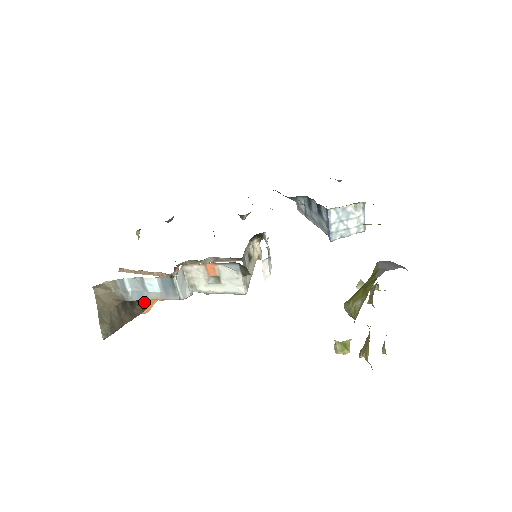
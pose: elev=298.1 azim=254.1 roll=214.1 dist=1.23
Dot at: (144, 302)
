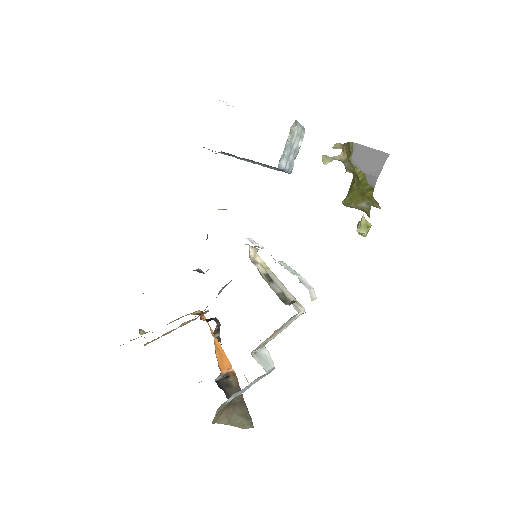
Dot at: (226, 369)
